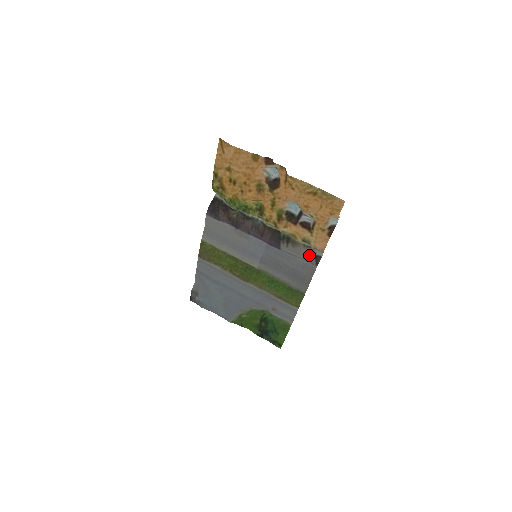
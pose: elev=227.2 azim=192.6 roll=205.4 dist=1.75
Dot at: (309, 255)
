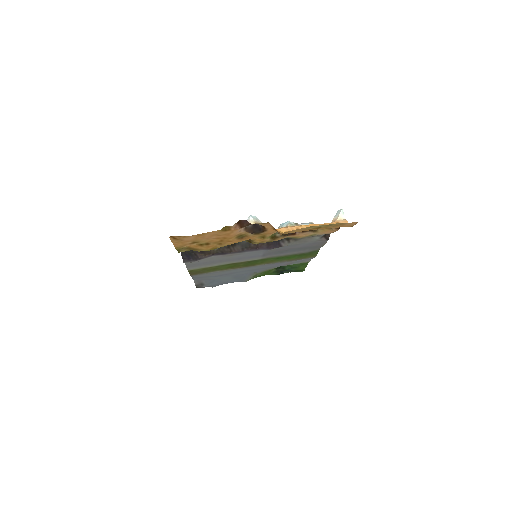
Dot at: (317, 239)
